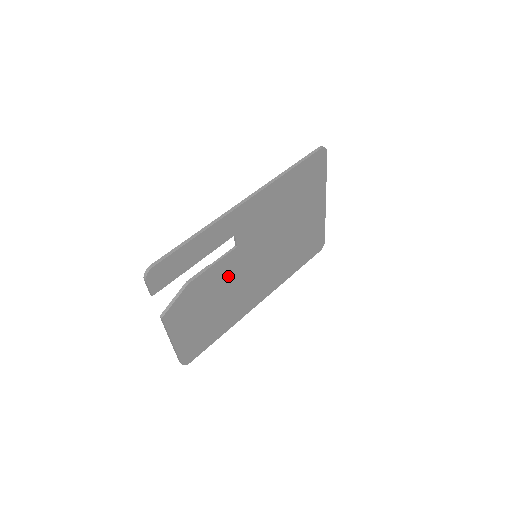
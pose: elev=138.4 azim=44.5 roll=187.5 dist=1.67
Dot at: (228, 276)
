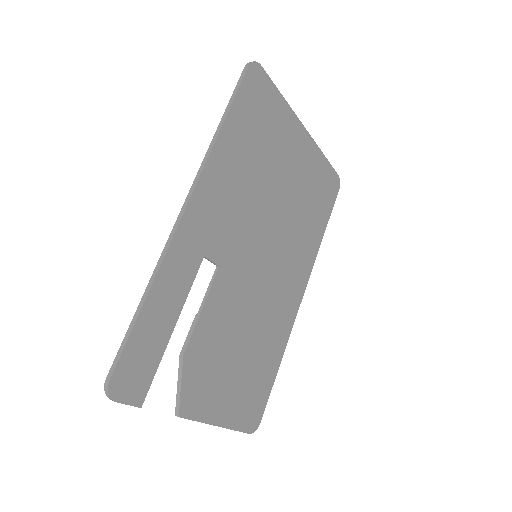
Dot at: (234, 305)
